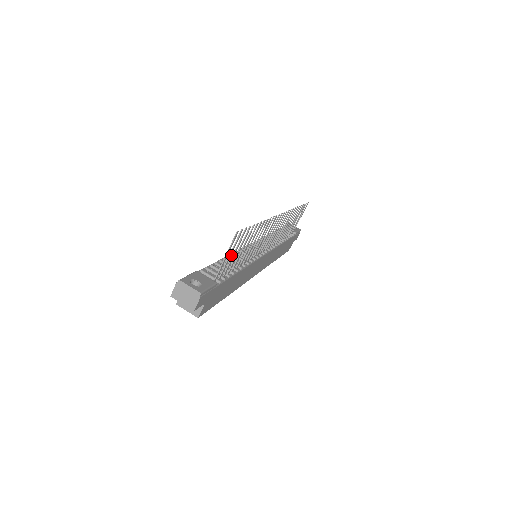
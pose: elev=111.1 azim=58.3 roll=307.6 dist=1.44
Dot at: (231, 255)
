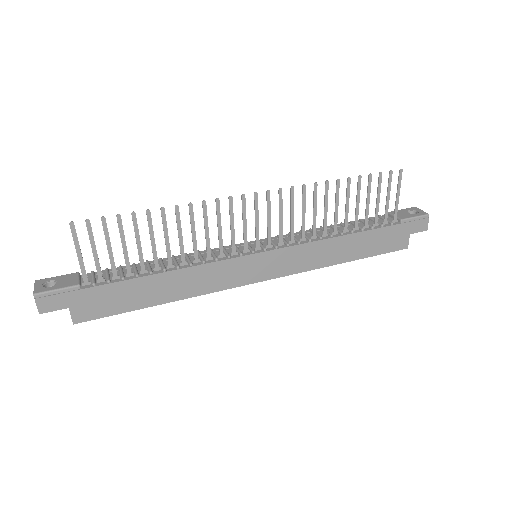
Dot at: occluded
